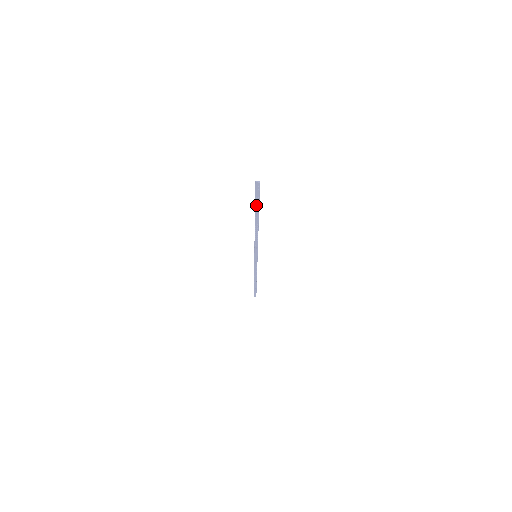
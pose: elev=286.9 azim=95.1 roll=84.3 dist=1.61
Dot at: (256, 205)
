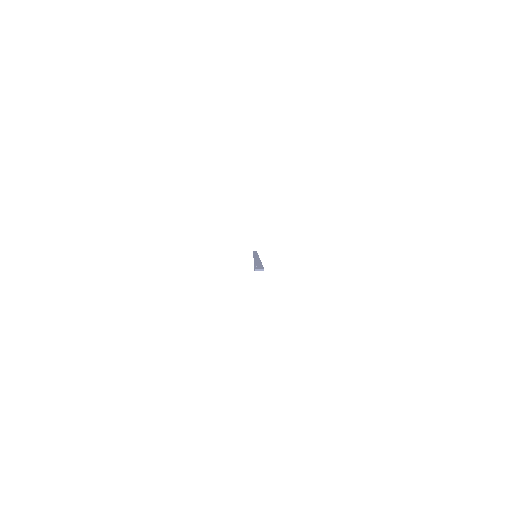
Dot at: occluded
